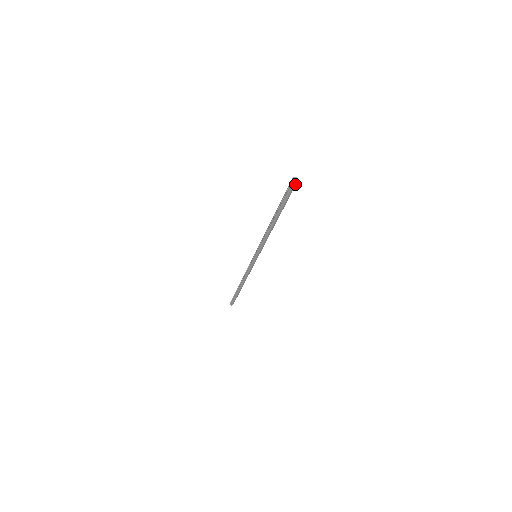
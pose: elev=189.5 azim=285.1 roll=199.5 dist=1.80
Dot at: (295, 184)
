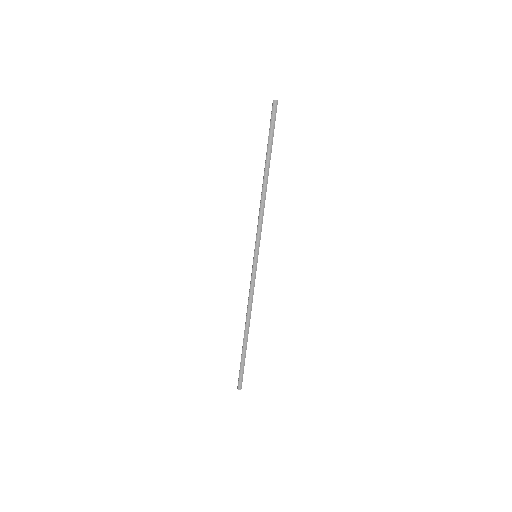
Dot at: (276, 105)
